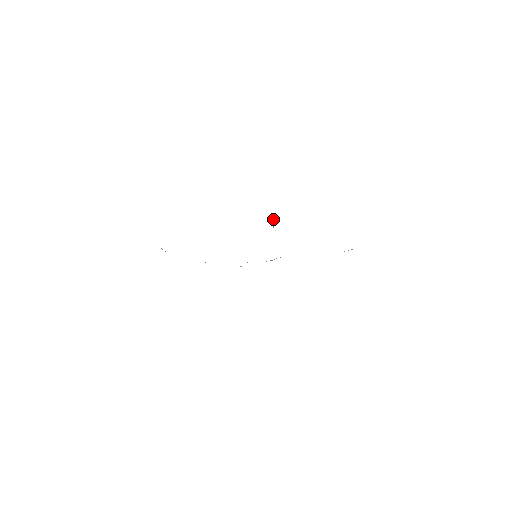
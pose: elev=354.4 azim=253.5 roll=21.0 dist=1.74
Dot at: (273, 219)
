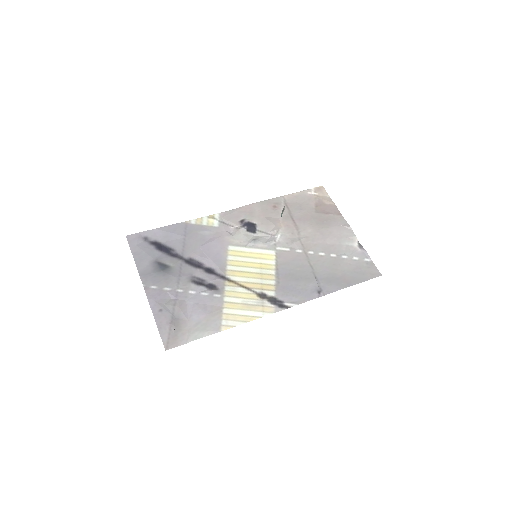
Dot at: occluded
